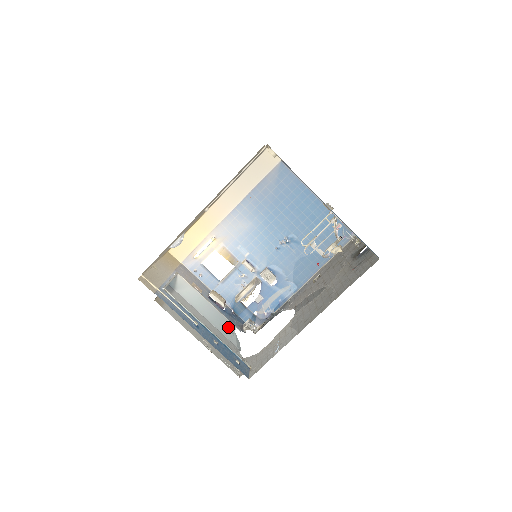
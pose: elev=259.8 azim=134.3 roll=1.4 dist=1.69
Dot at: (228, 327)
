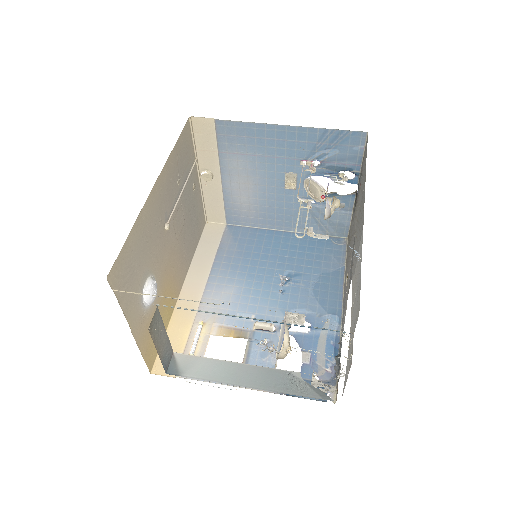
Dot at: (288, 380)
